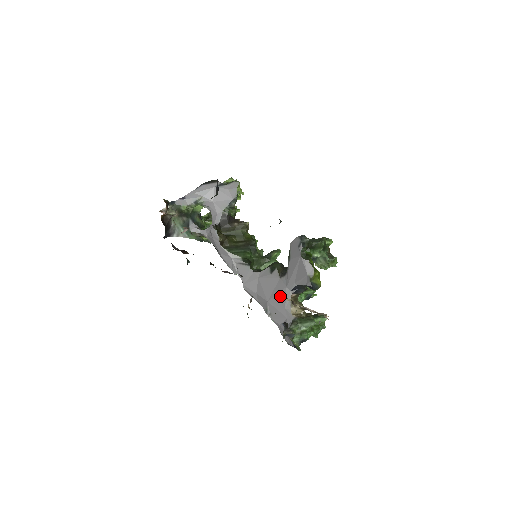
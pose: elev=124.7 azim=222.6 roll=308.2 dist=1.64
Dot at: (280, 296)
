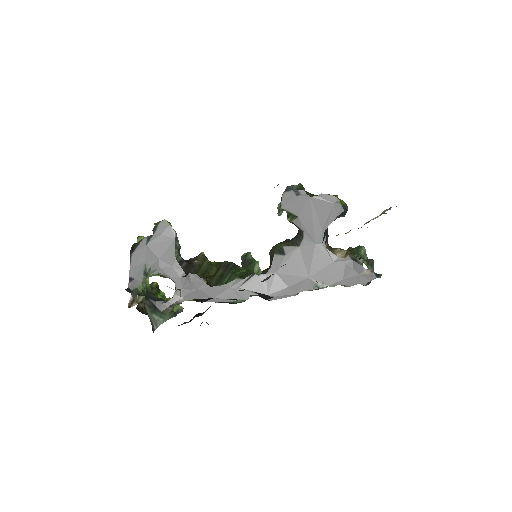
Dot at: (317, 258)
